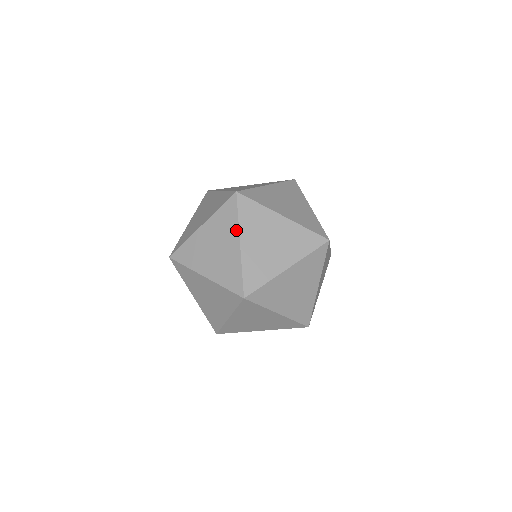
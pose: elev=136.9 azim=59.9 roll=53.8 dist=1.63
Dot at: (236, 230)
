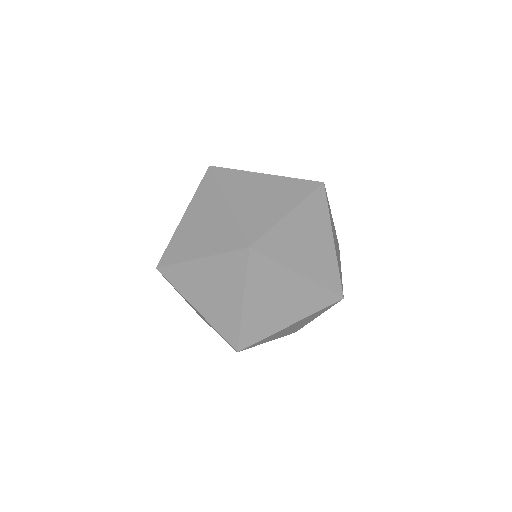
Dot at: occluded
